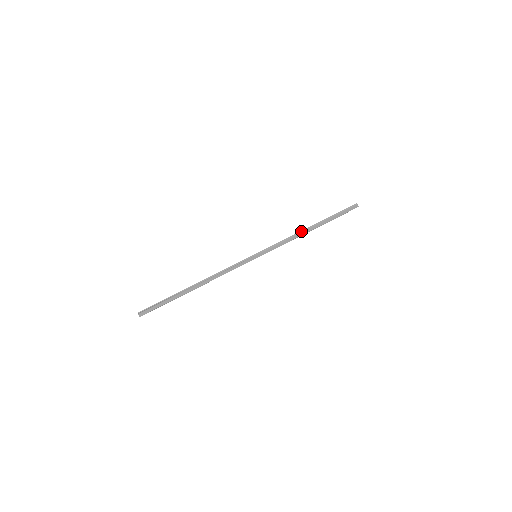
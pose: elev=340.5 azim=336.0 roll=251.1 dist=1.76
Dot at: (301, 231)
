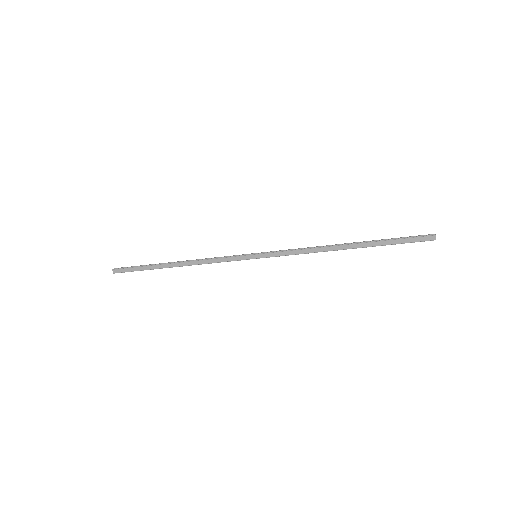
Dot at: (328, 245)
